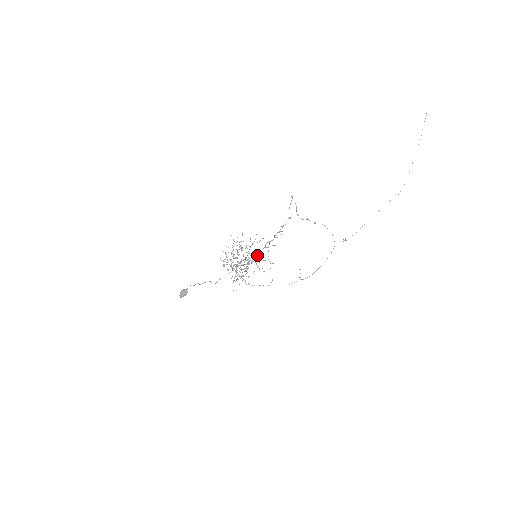
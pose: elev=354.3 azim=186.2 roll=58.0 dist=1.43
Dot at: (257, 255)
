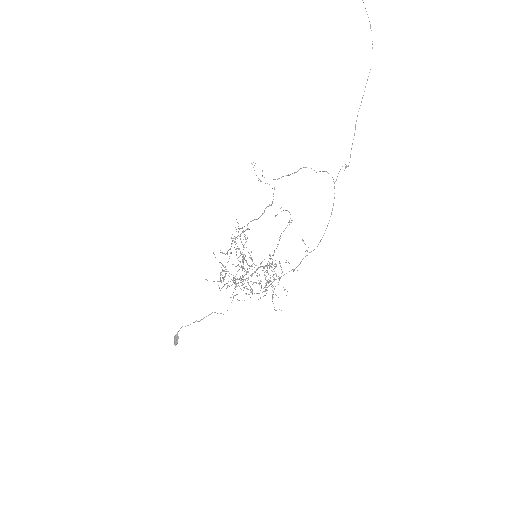
Dot at: (269, 255)
